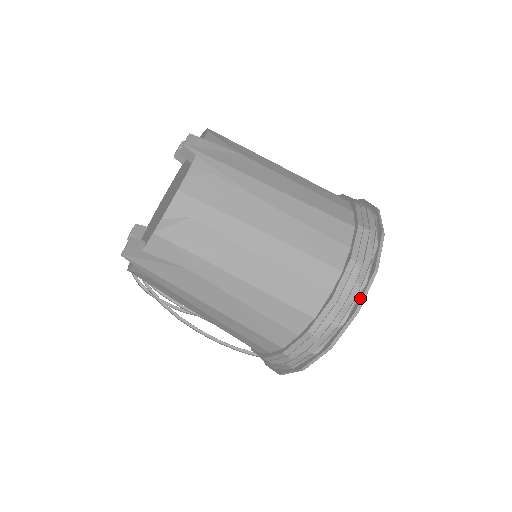
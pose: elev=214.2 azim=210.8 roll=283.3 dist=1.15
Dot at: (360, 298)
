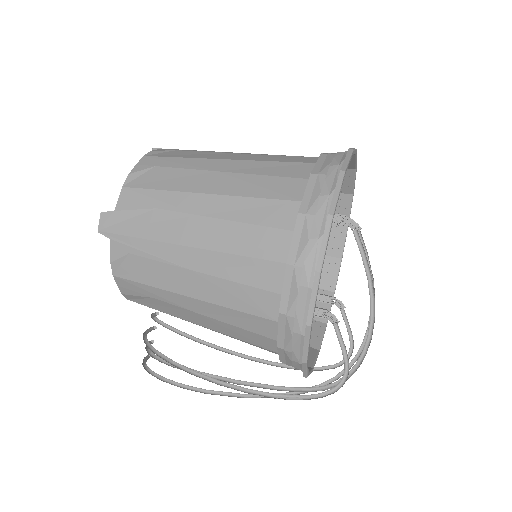
Dot at: (342, 165)
